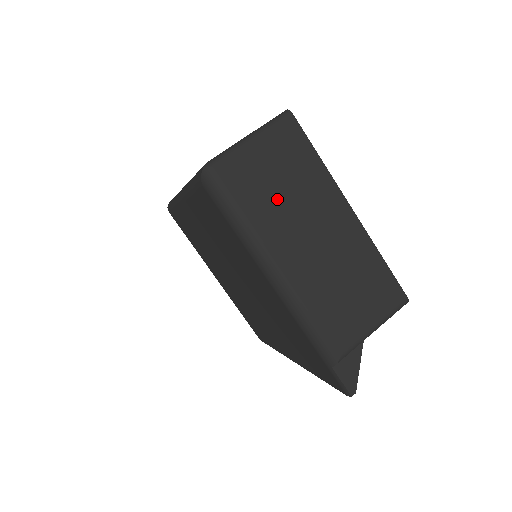
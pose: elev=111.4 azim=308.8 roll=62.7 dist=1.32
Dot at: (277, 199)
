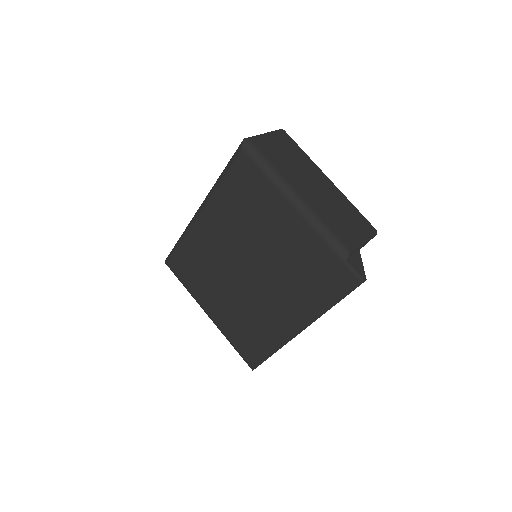
Dot at: (287, 162)
